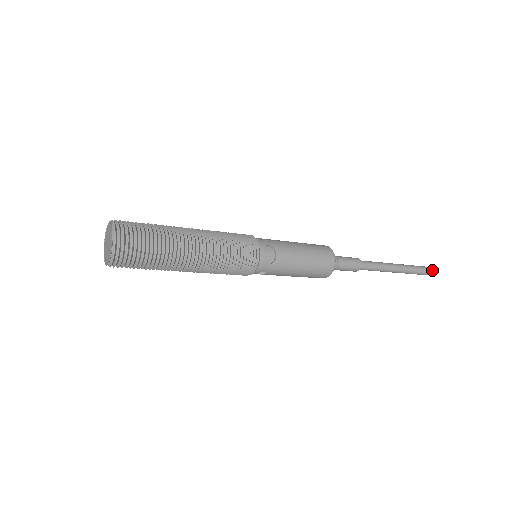
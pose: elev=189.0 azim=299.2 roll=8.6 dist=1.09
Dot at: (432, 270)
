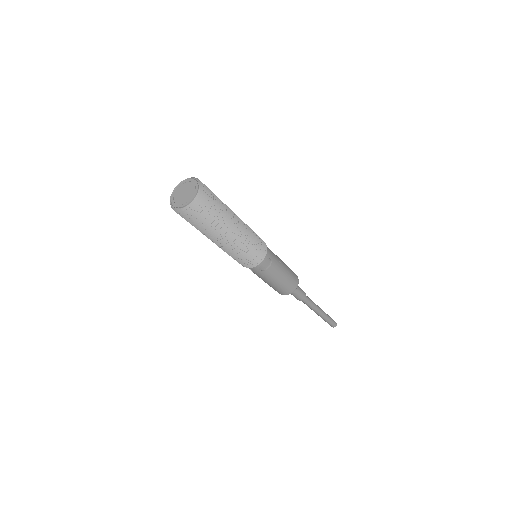
Dot at: (335, 324)
